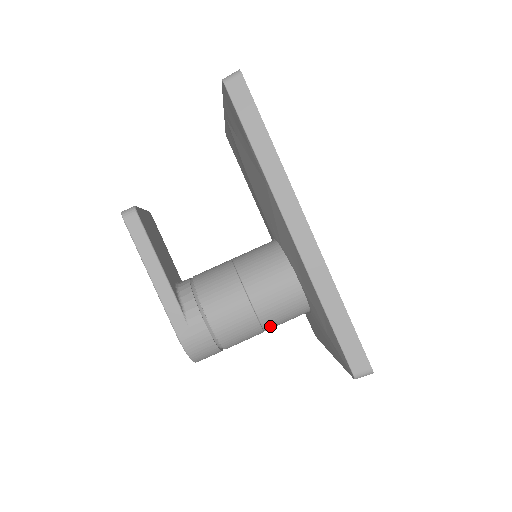
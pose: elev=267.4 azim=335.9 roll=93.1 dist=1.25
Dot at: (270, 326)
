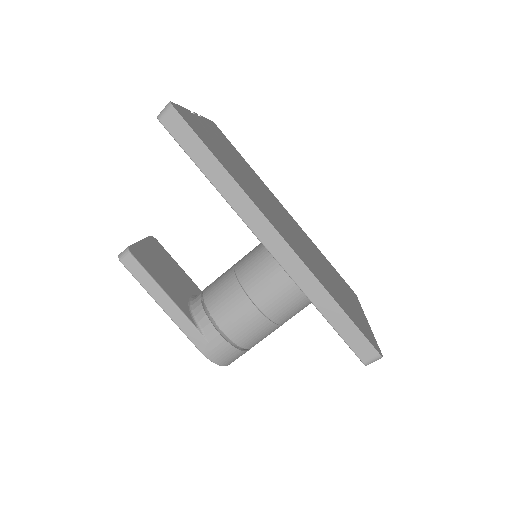
Dot at: (285, 320)
